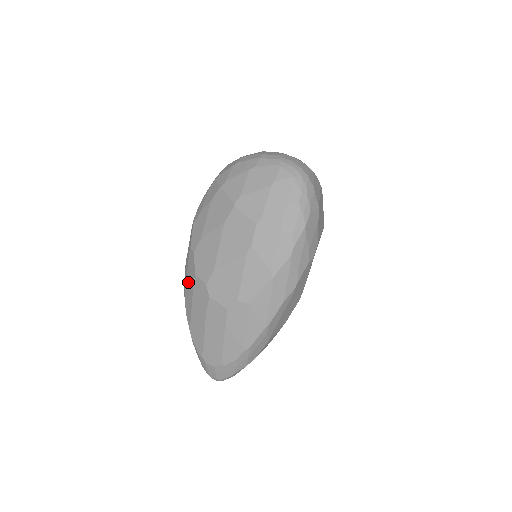
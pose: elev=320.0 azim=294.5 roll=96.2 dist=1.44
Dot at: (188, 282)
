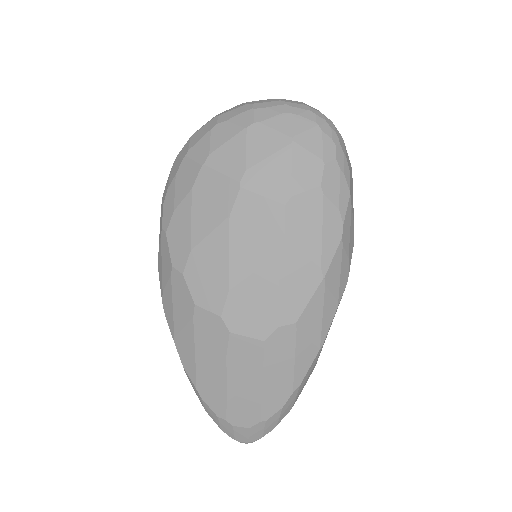
Dot at: (179, 320)
